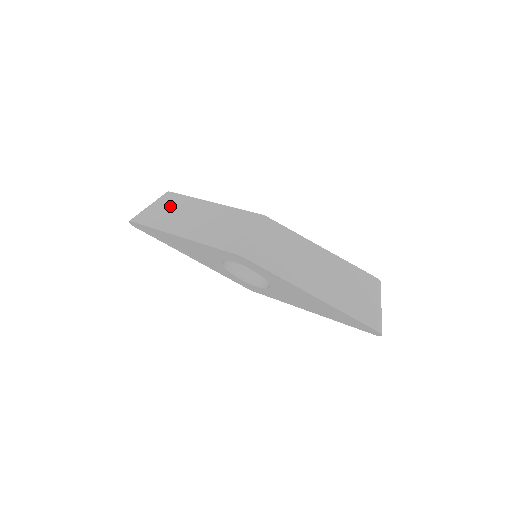
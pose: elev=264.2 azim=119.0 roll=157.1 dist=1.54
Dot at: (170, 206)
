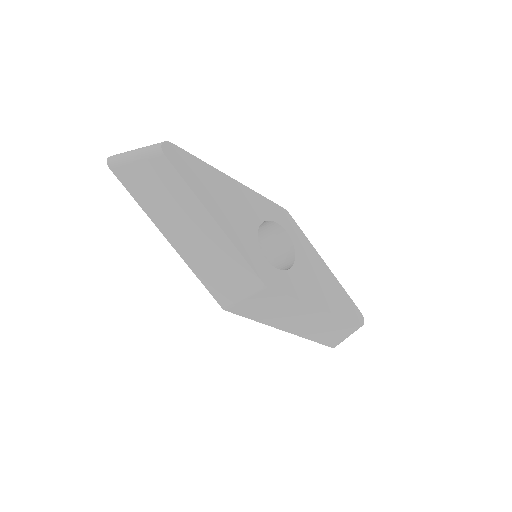
Dot at: (162, 184)
